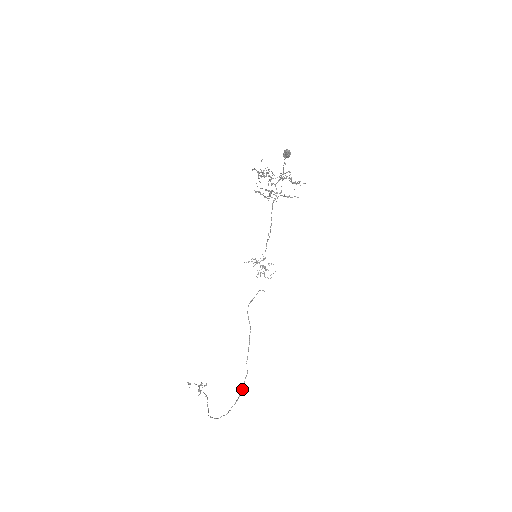
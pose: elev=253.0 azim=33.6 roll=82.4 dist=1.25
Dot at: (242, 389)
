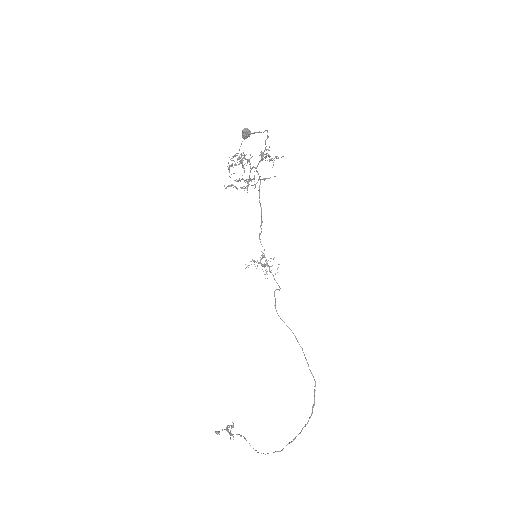
Dot at: (314, 402)
